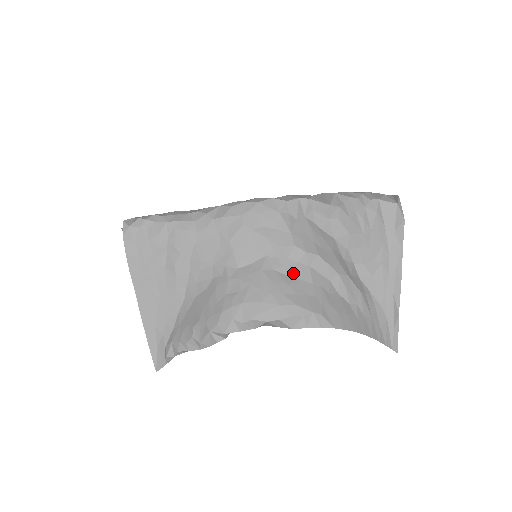
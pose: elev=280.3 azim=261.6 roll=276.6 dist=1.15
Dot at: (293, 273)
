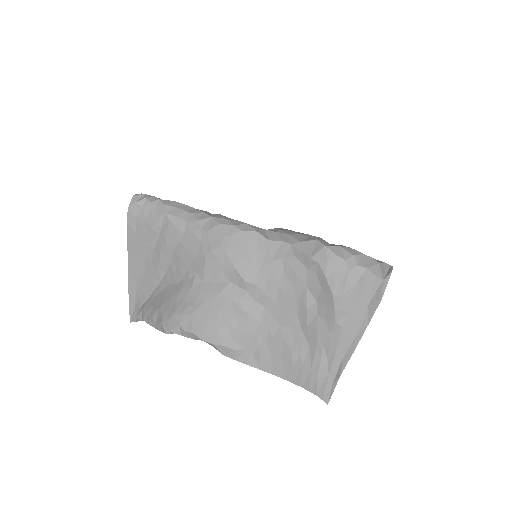
Dot at: (246, 308)
